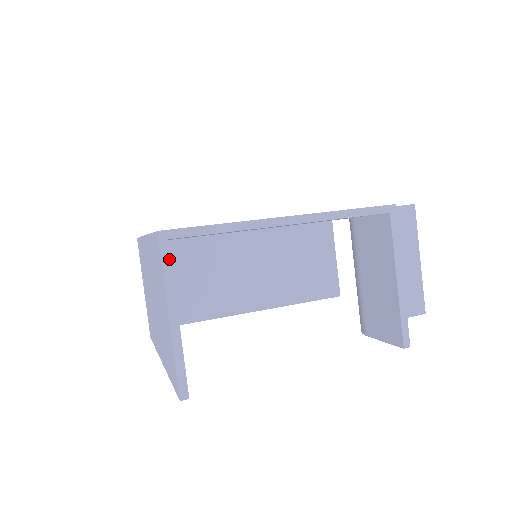
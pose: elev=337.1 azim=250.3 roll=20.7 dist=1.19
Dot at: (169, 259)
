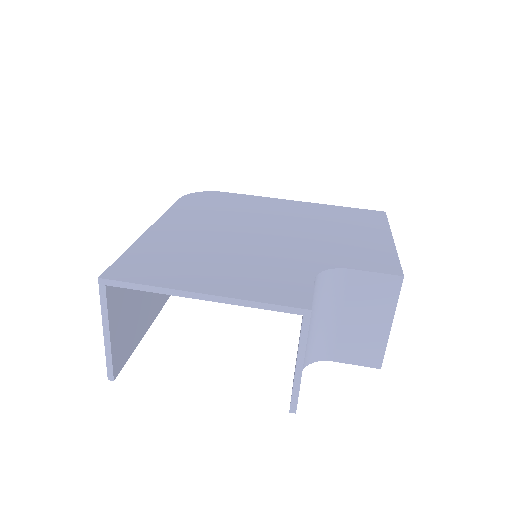
Dot at: (105, 298)
